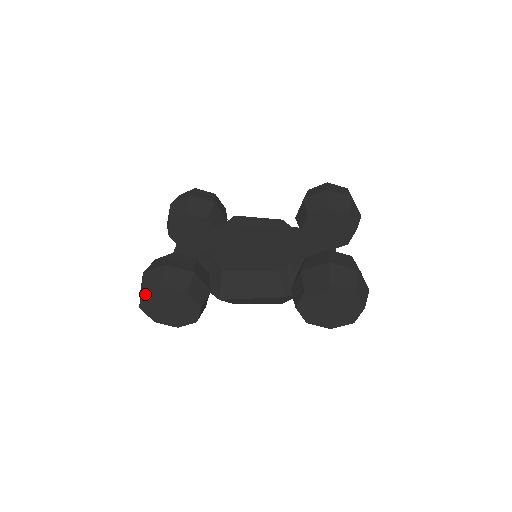
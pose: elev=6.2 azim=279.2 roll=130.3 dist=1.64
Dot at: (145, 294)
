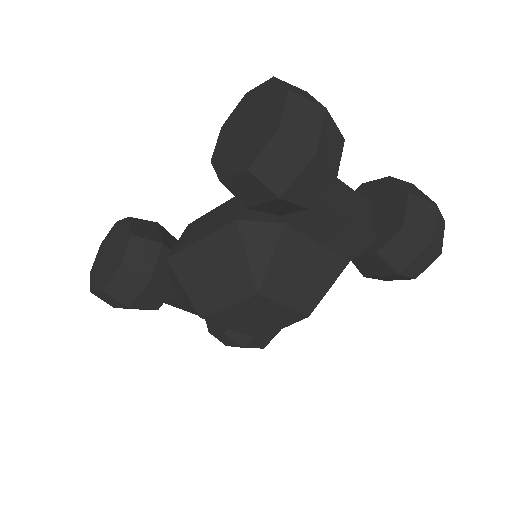
Dot at: (102, 245)
